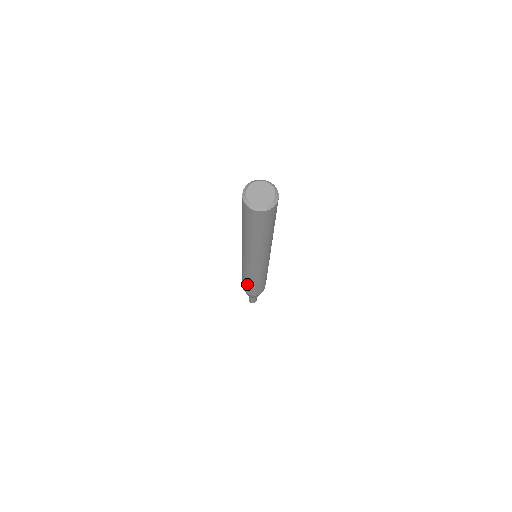
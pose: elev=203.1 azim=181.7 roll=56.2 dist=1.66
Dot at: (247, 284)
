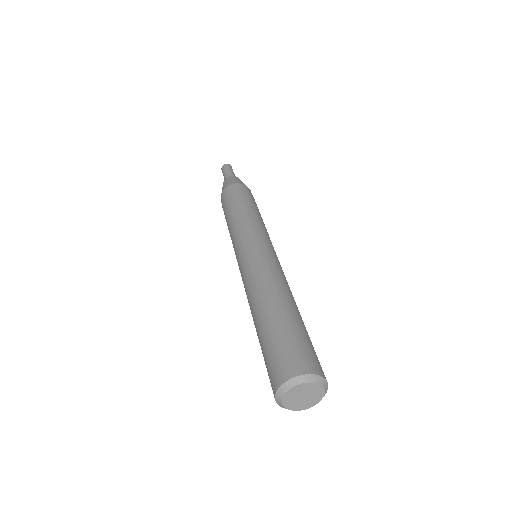
Dot at: (226, 218)
